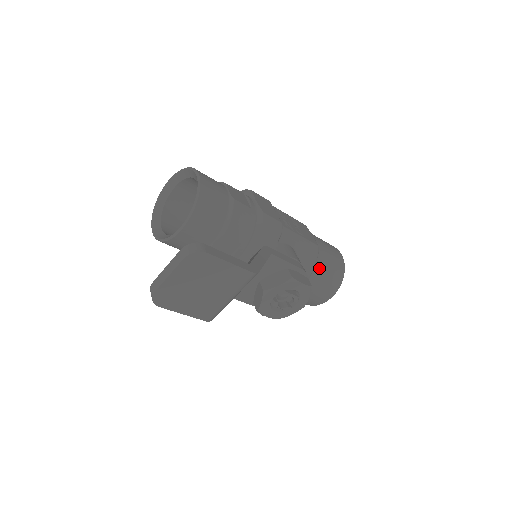
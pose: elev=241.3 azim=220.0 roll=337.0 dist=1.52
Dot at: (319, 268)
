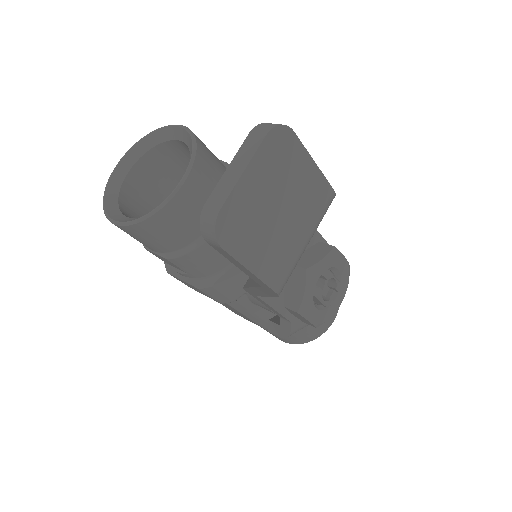
Dot at: occluded
